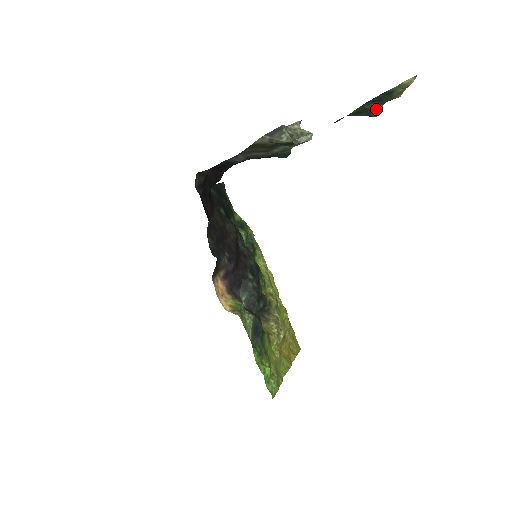
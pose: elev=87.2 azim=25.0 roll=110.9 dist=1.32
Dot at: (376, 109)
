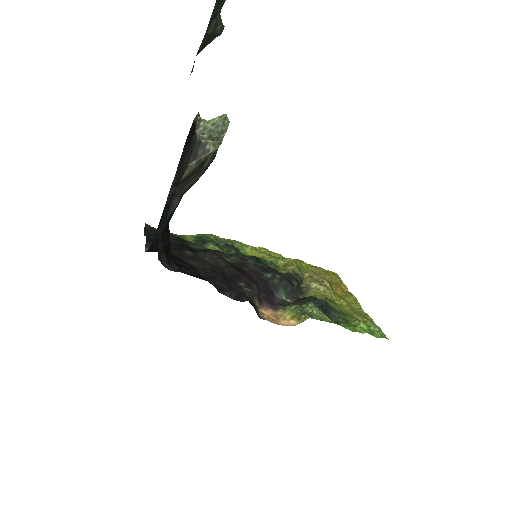
Dot at: (218, 25)
